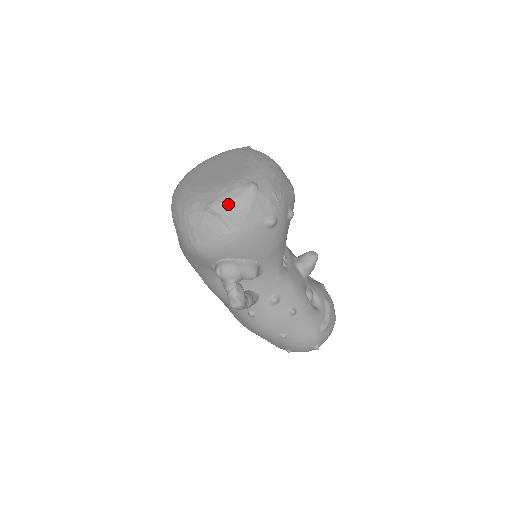
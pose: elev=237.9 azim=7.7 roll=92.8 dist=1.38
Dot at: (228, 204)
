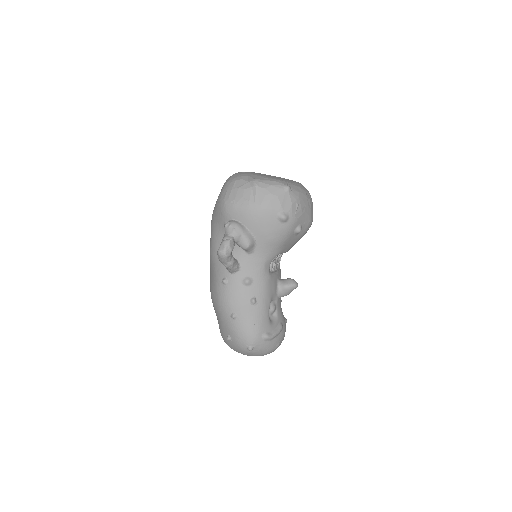
Dot at: (265, 185)
